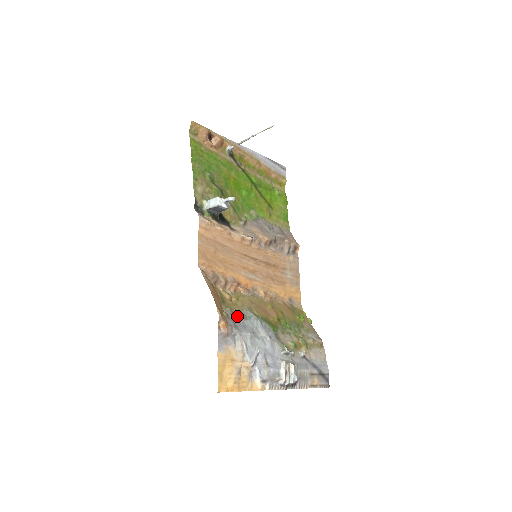
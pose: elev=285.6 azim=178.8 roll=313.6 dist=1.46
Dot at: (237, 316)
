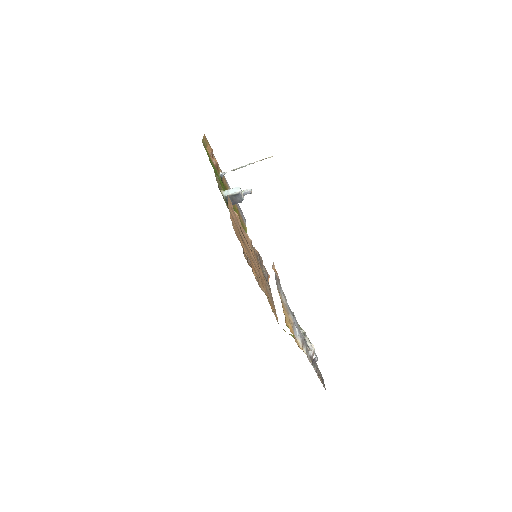
Dot at: occluded
